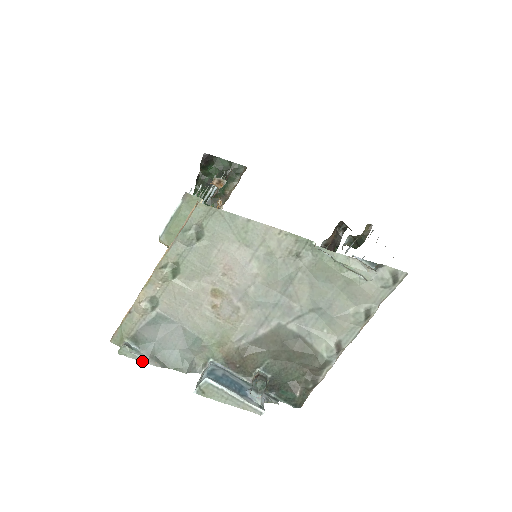
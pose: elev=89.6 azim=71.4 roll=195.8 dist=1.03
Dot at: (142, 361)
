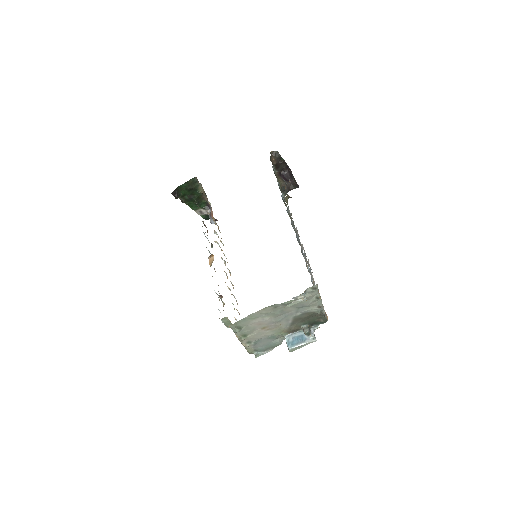
Dot at: occluded
